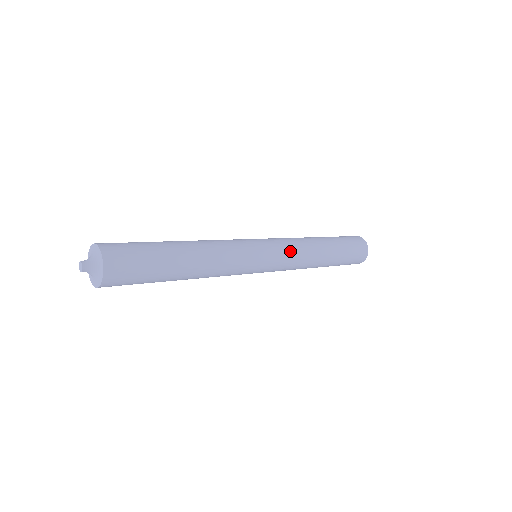
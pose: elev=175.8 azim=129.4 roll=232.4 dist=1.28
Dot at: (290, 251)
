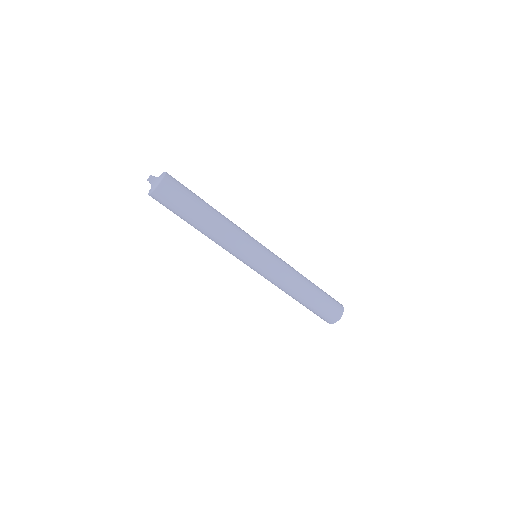
Dot at: (281, 264)
